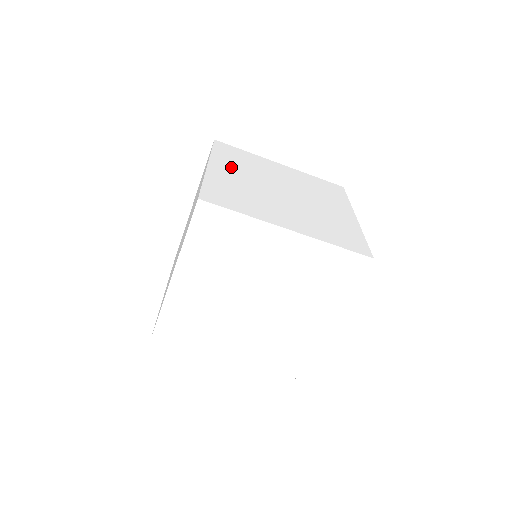
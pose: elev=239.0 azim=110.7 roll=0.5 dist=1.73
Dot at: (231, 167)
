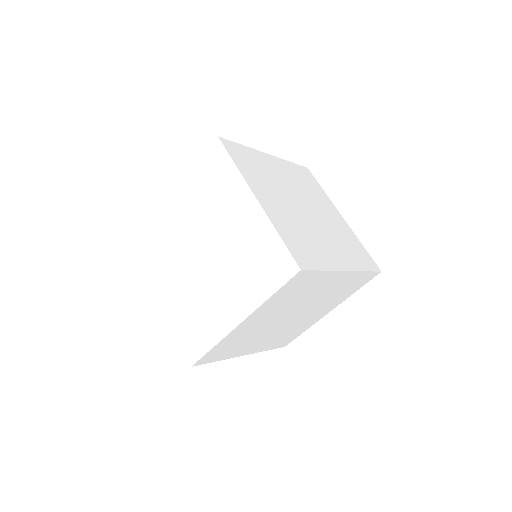
Dot at: (264, 190)
